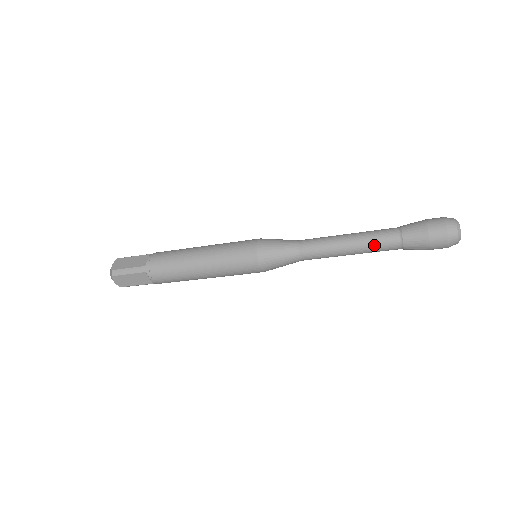
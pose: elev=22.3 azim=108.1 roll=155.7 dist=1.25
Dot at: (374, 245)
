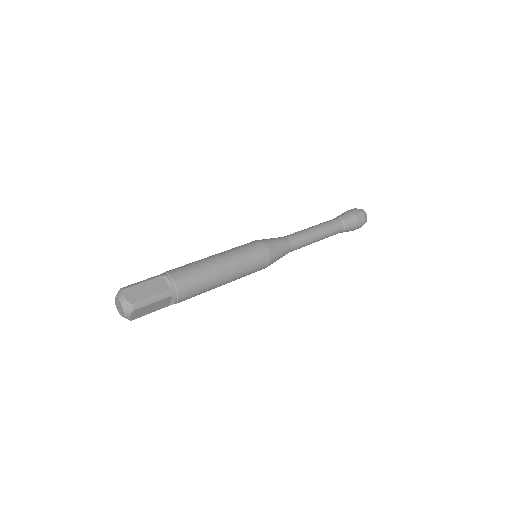
Dot at: occluded
